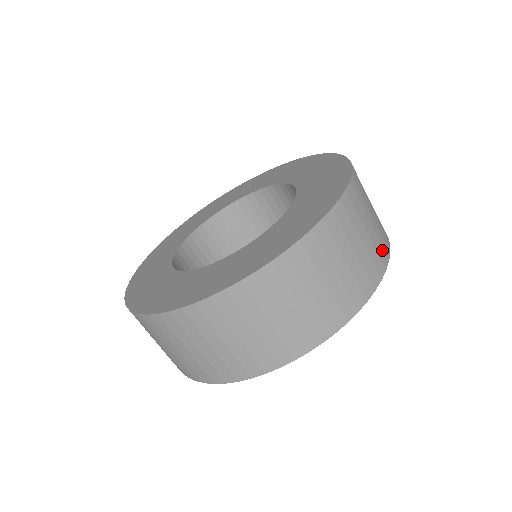
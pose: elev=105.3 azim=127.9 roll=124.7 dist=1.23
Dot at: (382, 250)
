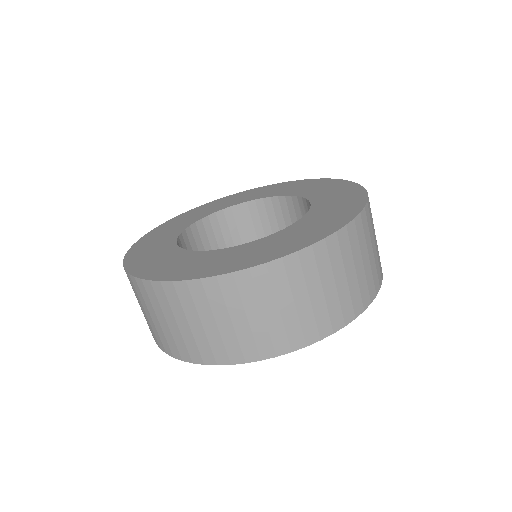
Dot at: (373, 284)
